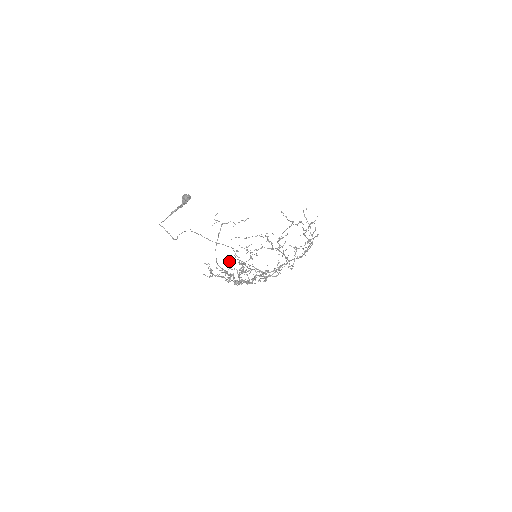
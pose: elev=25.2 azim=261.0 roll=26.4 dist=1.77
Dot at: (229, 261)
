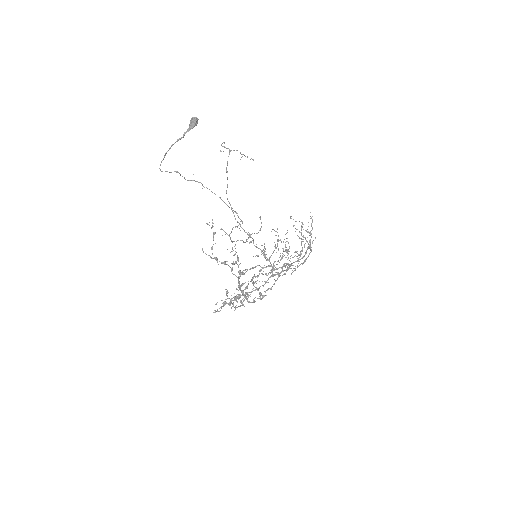
Dot at: (217, 311)
